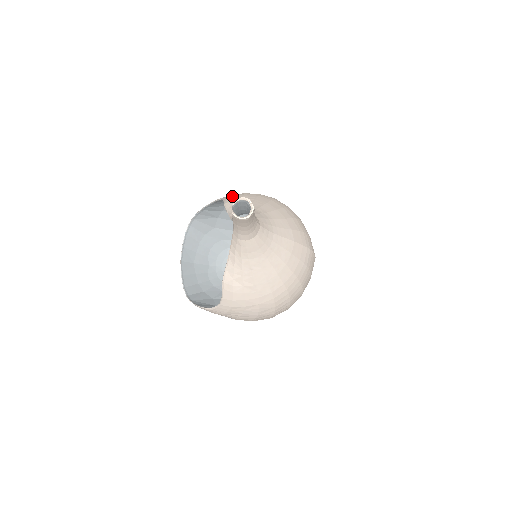
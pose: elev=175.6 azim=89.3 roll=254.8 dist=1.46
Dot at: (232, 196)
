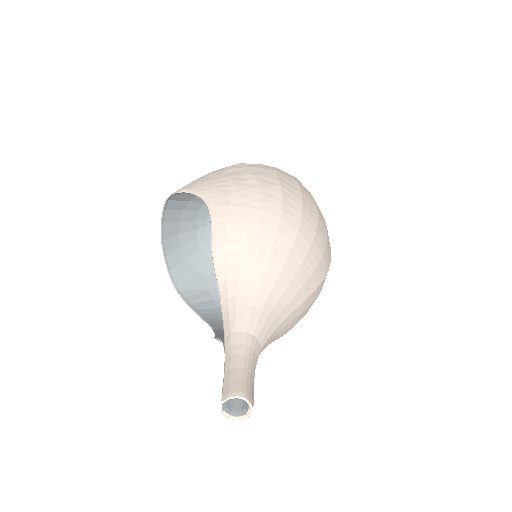
Dot at: (222, 223)
